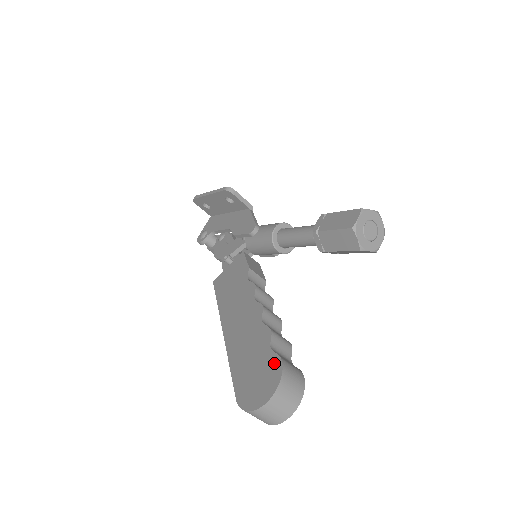
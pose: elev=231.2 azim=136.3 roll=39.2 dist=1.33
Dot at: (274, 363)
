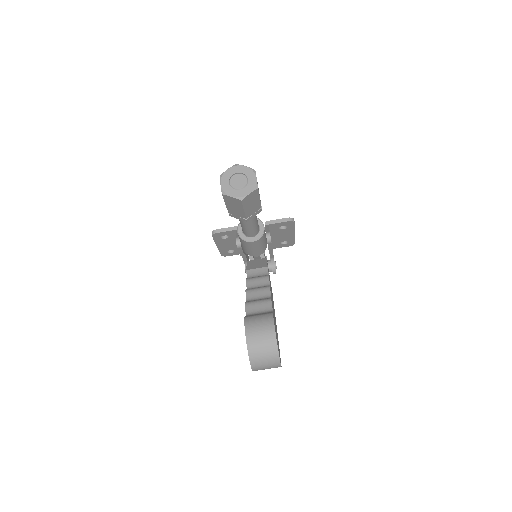
Dot at: occluded
